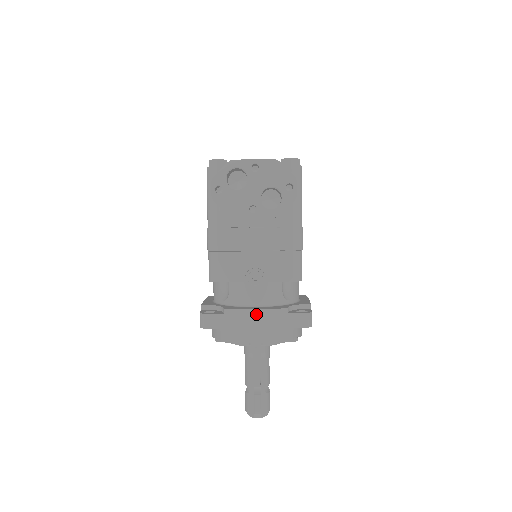
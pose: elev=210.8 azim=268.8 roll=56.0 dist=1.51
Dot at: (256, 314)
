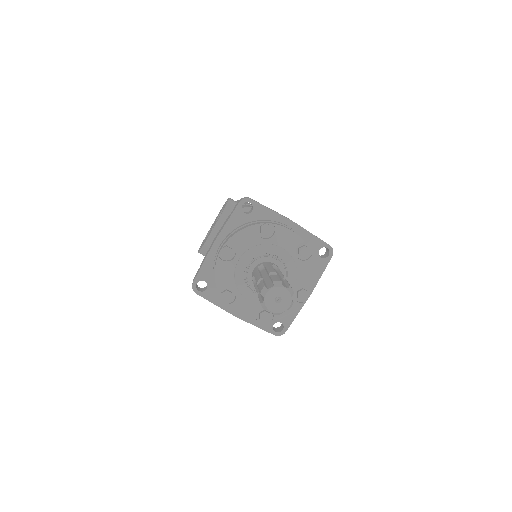
Dot at: (214, 239)
